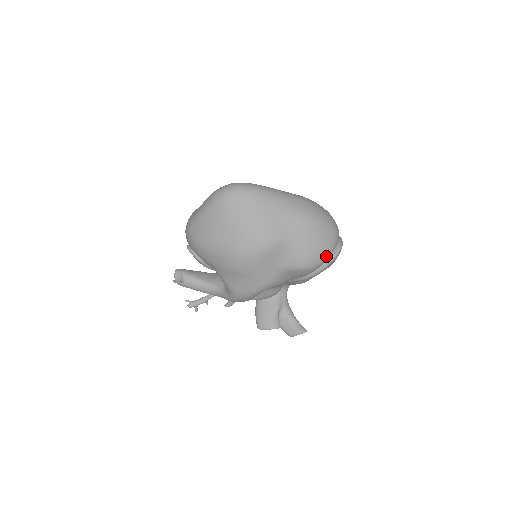
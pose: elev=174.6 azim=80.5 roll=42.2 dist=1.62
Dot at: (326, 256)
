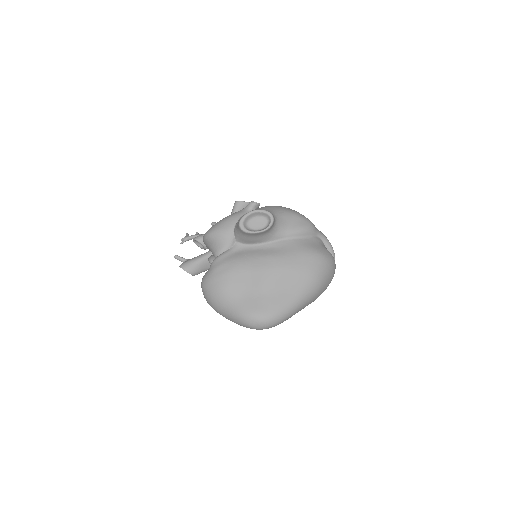
Dot at: occluded
